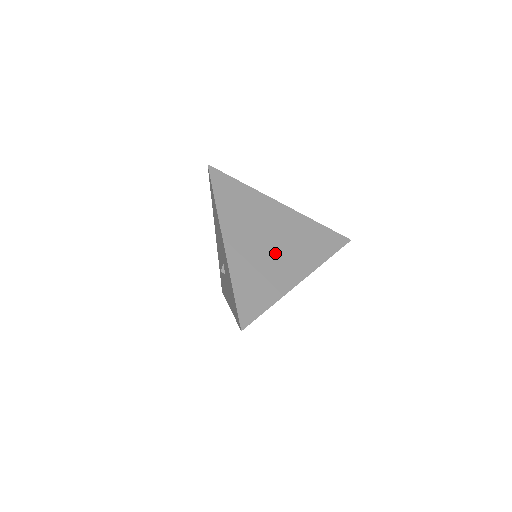
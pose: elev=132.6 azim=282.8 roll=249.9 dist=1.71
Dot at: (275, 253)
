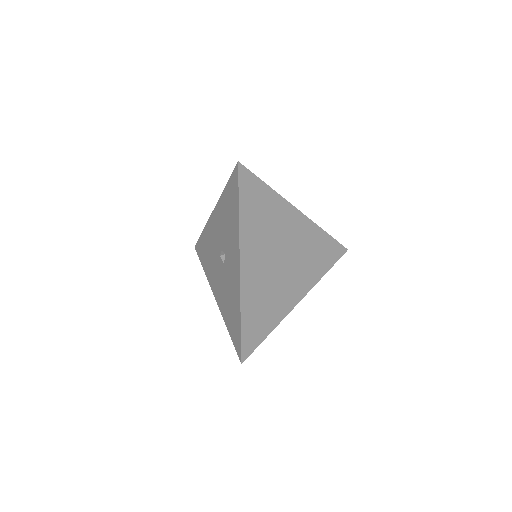
Dot at: occluded
